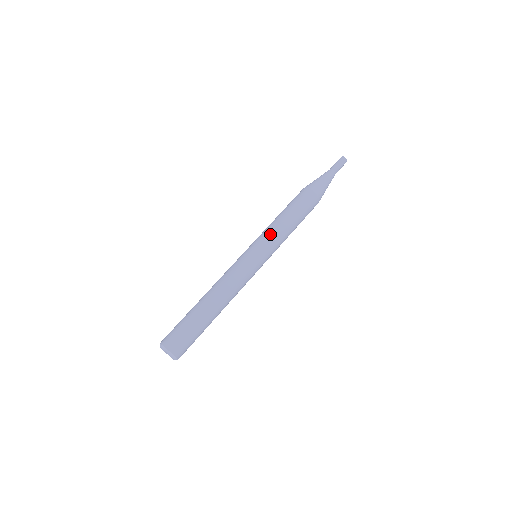
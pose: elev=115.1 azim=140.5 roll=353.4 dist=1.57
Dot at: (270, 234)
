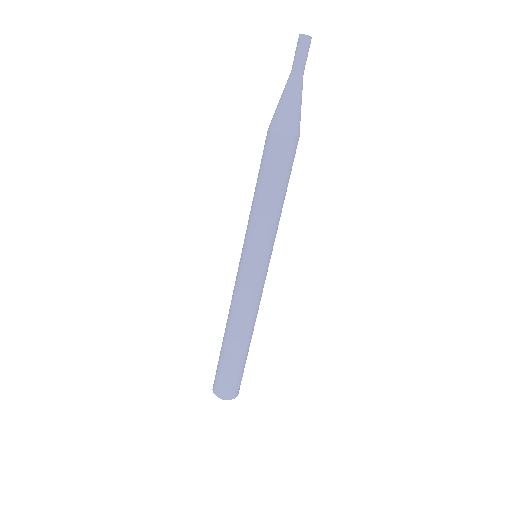
Dot at: (274, 232)
